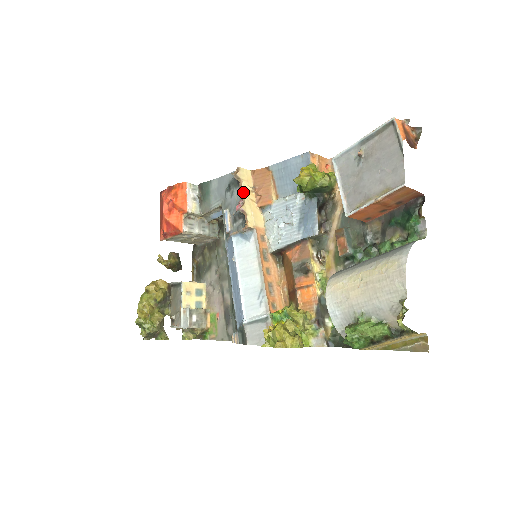
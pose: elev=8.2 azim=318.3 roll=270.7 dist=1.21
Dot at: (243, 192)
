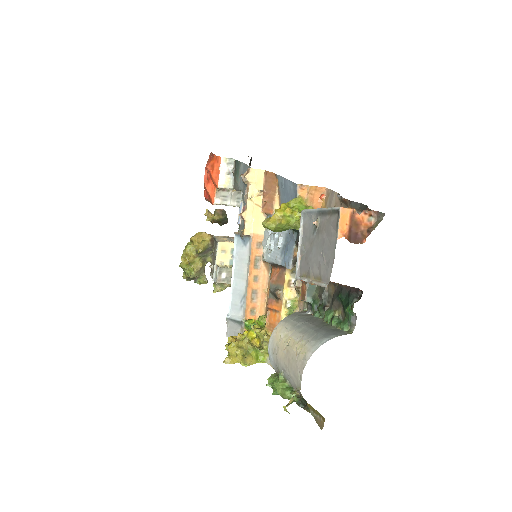
Dot at: (247, 197)
